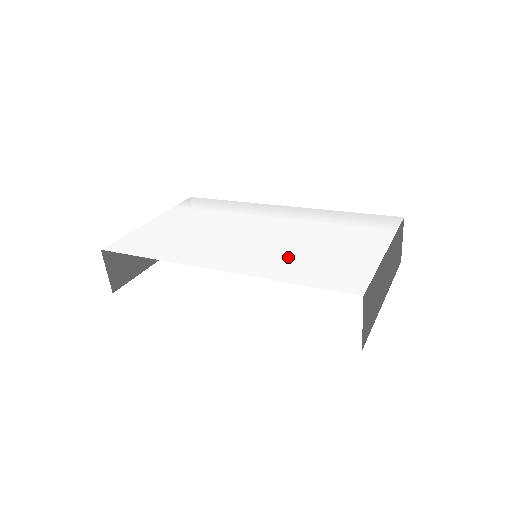
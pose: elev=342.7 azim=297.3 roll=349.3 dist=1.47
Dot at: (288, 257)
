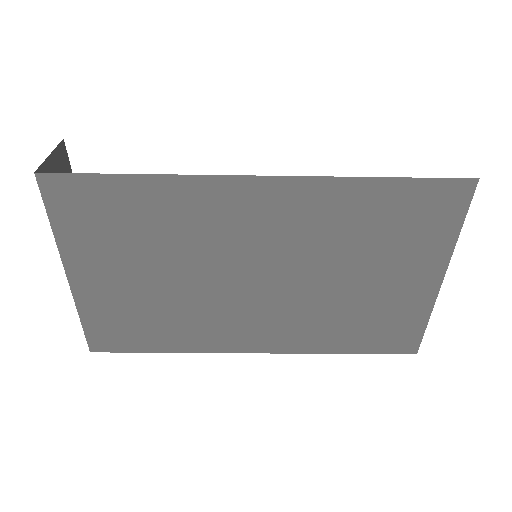
Dot at: occluded
